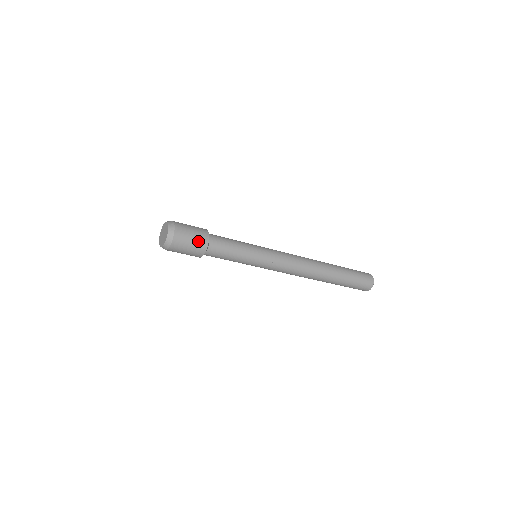
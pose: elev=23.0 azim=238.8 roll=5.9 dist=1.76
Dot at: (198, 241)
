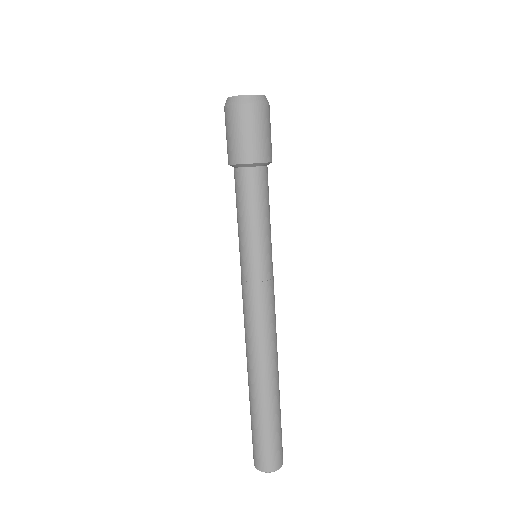
Dot at: (271, 145)
